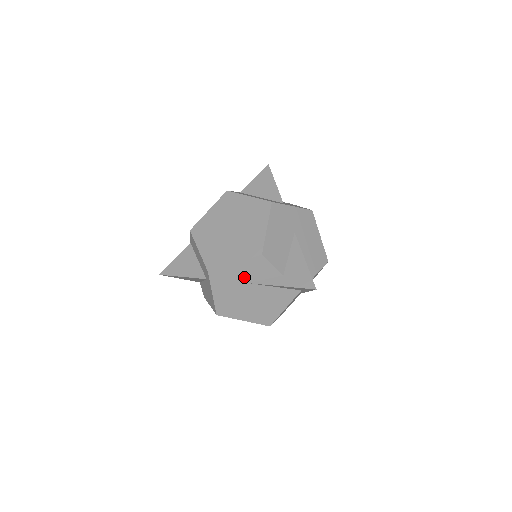
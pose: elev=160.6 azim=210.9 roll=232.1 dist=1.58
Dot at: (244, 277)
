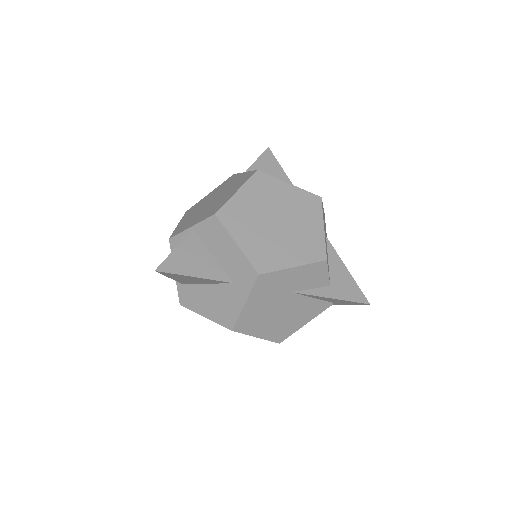
Dot at: (292, 285)
